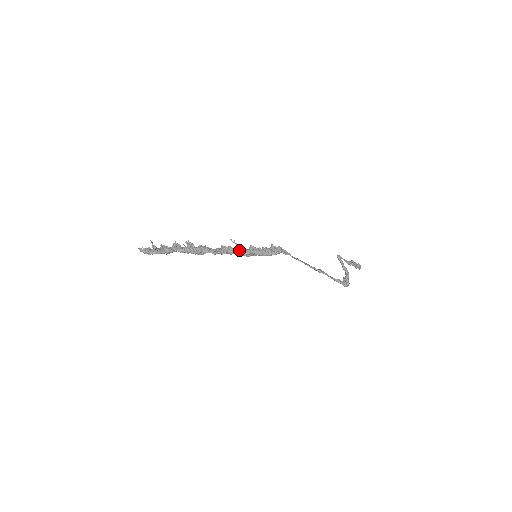
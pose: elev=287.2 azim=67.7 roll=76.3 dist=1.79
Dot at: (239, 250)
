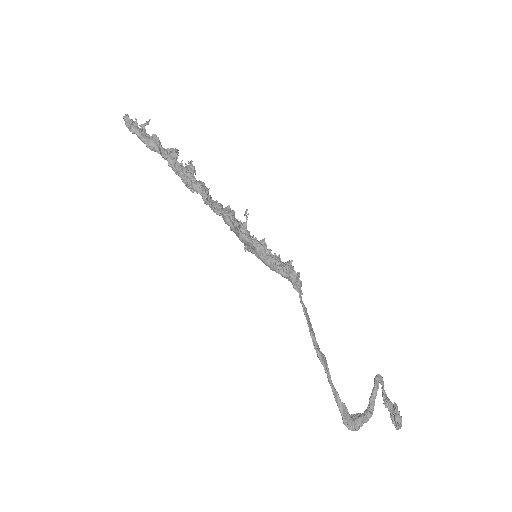
Dot at: (239, 224)
